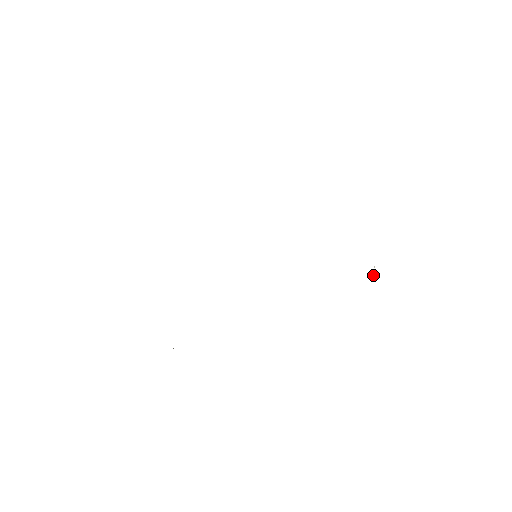
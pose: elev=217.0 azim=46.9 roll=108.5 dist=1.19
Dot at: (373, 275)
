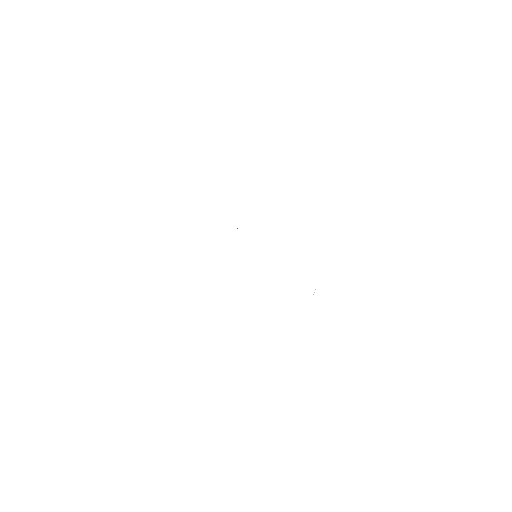
Dot at: (313, 294)
